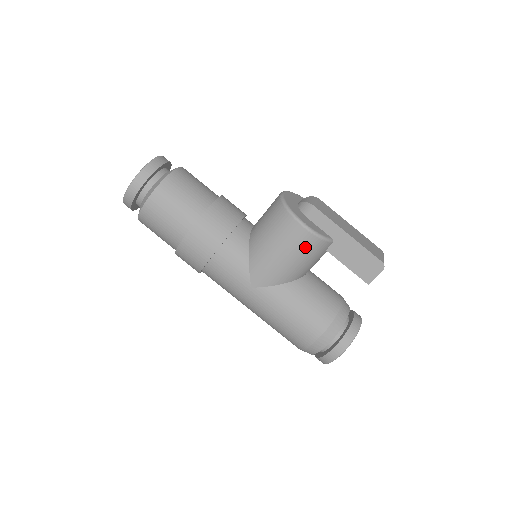
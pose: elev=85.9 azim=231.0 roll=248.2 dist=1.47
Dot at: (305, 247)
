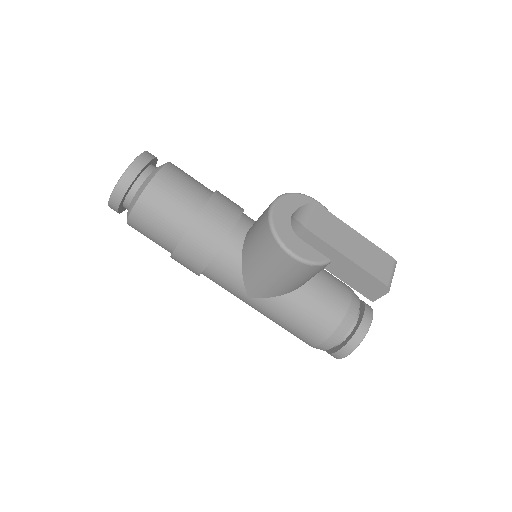
Dot at: (297, 272)
